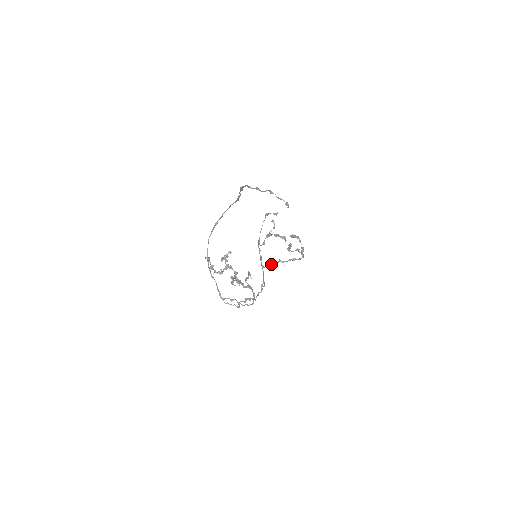
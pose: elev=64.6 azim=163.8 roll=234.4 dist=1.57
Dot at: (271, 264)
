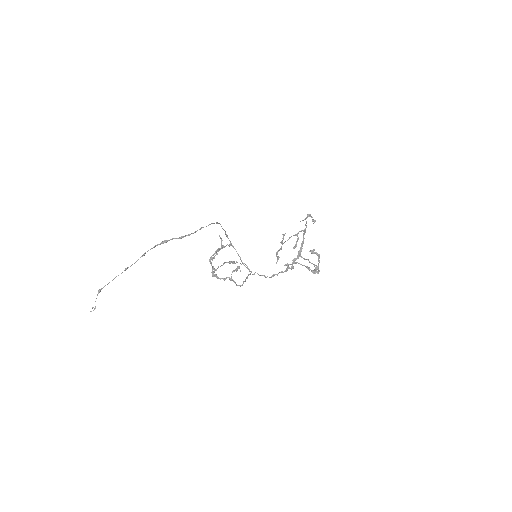
Dot at: (301, 257)
